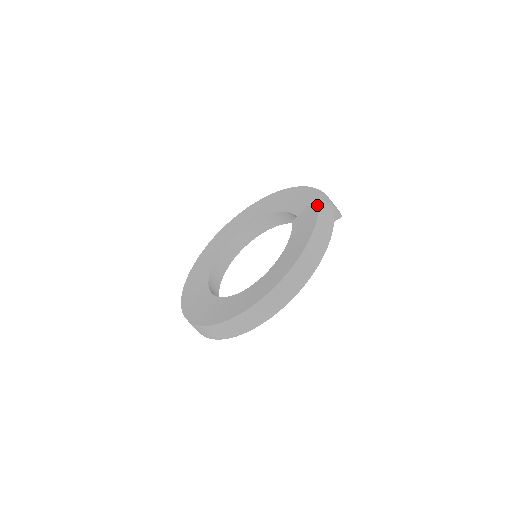
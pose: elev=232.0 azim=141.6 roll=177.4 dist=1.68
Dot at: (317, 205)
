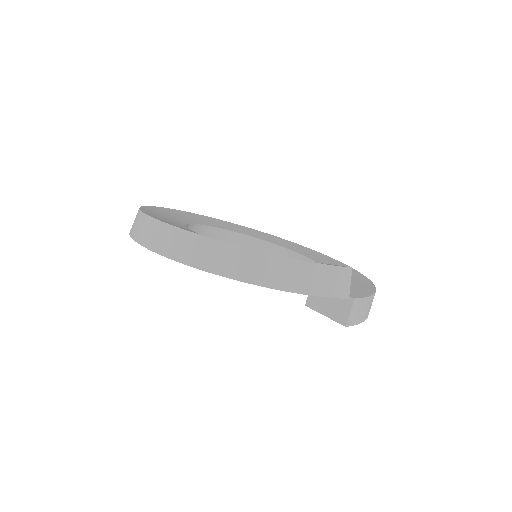
Dot at: occluded
